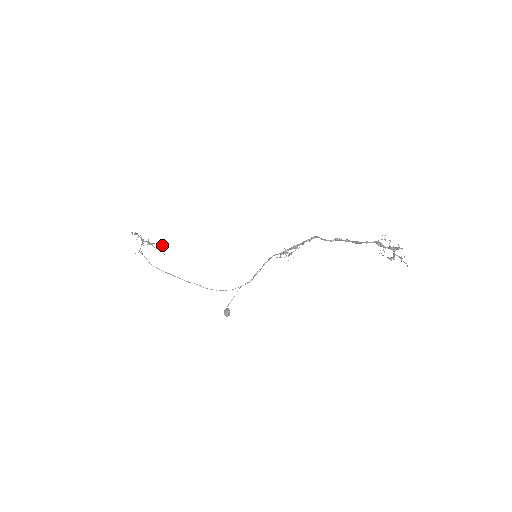
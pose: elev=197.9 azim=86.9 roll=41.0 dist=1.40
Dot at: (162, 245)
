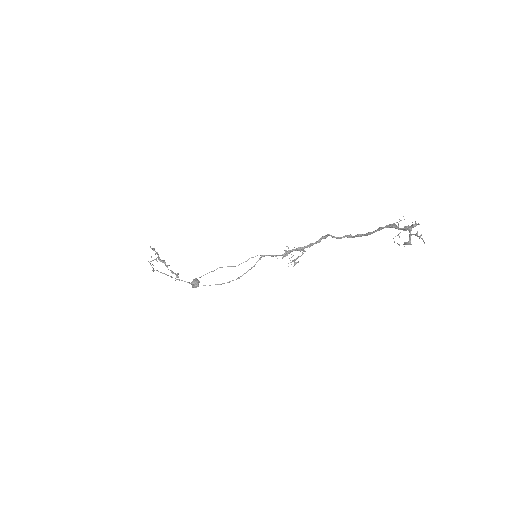
Dot at: occluded
